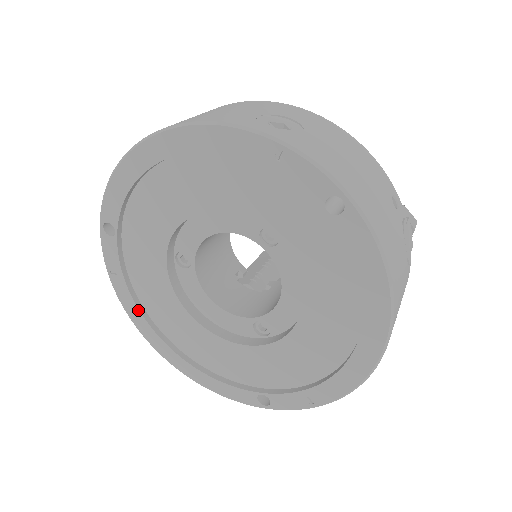
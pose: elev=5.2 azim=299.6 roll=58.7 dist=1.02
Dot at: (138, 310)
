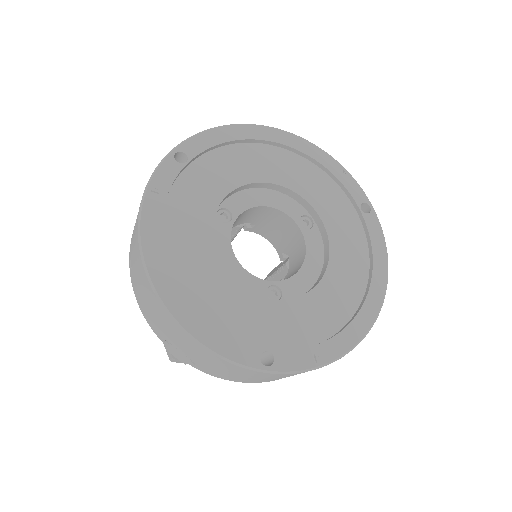
Dot at: (160, 233)
